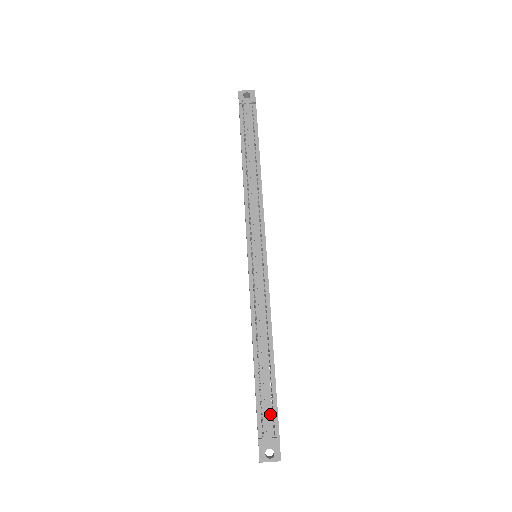
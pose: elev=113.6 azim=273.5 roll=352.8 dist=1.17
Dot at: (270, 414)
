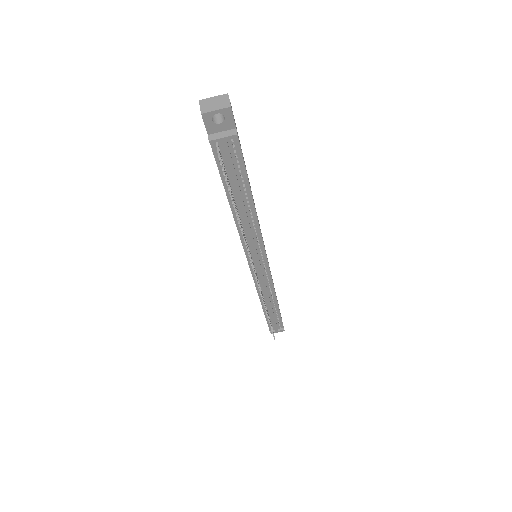
Dot at: (277, 323)
